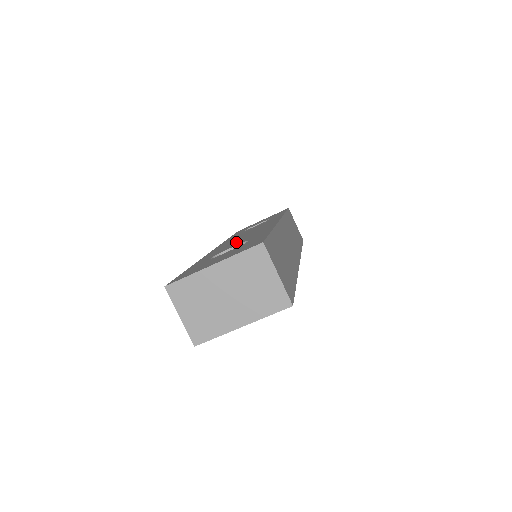
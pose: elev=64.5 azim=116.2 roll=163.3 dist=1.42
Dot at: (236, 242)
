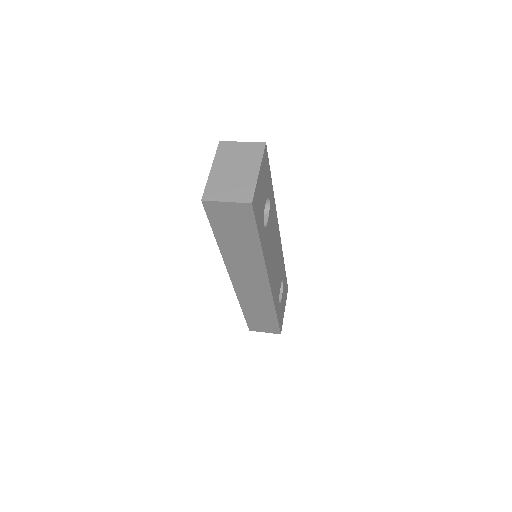
Dot at: occluded
